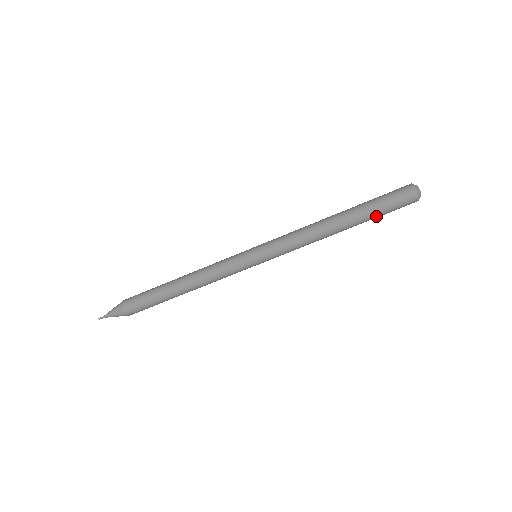
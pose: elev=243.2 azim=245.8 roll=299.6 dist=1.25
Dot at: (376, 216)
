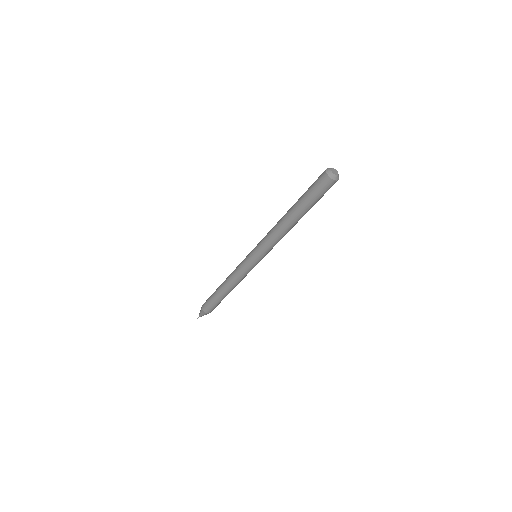
Dot at: (314, 204)
